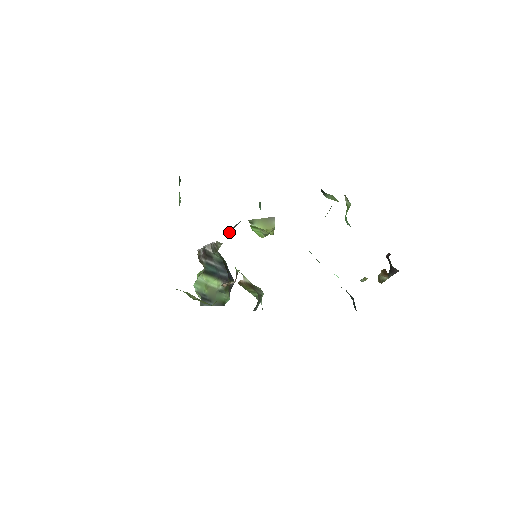
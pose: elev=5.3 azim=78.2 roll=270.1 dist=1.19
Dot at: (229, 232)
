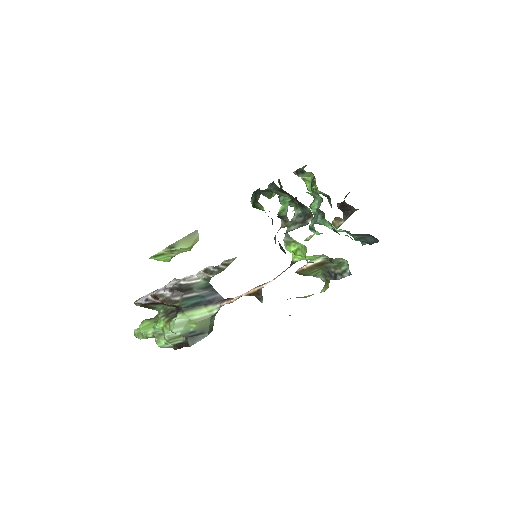
Dot at: (305, 224)
